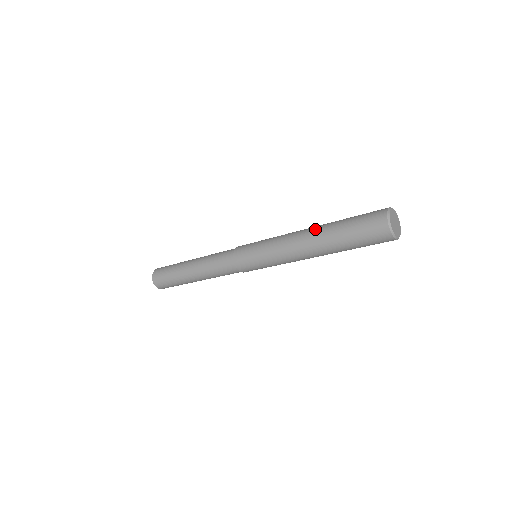
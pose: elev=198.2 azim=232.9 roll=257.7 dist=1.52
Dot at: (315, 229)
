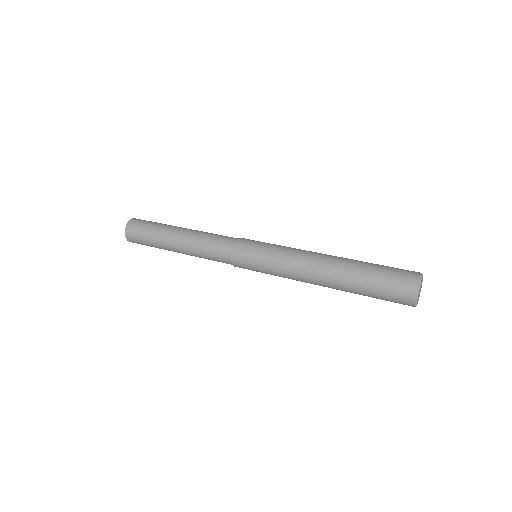
Dot at: (333, 267)
